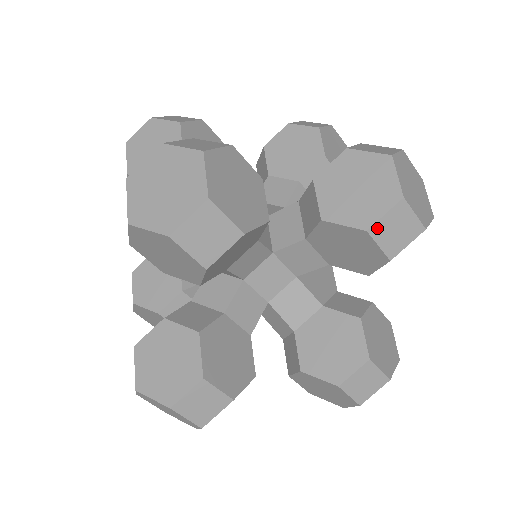
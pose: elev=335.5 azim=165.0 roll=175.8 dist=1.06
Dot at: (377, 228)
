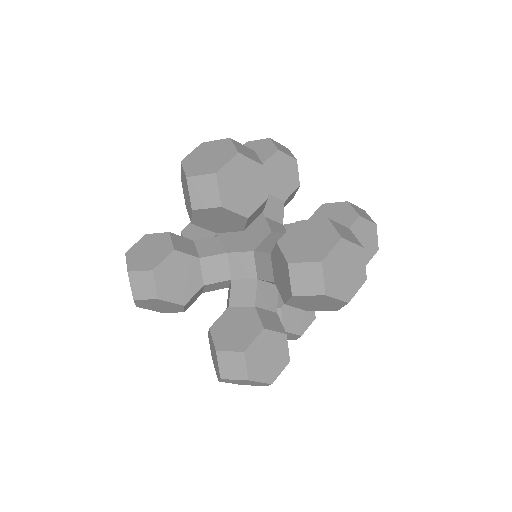
Dot at: (194, 203)
